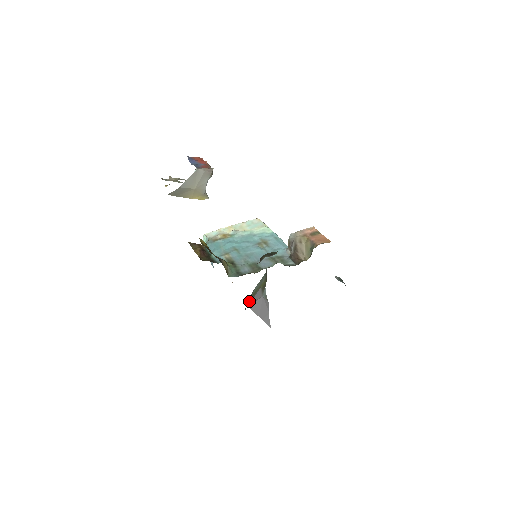
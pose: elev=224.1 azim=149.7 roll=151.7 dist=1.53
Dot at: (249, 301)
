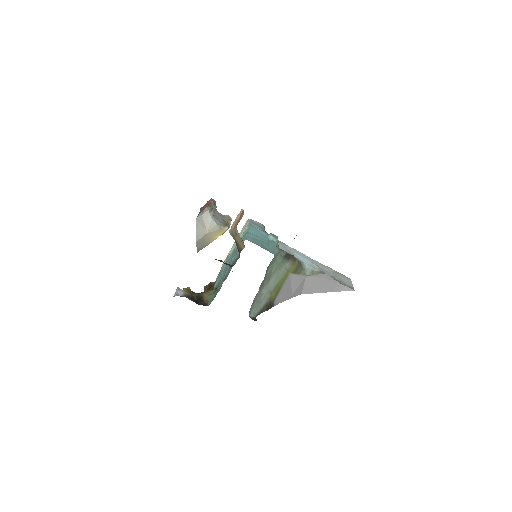
Dot at: (276, 297)
